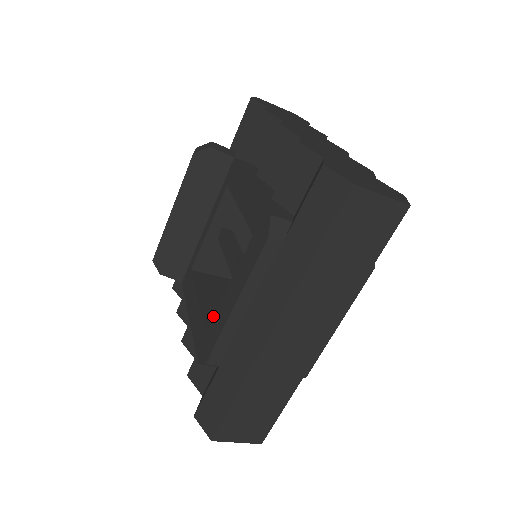
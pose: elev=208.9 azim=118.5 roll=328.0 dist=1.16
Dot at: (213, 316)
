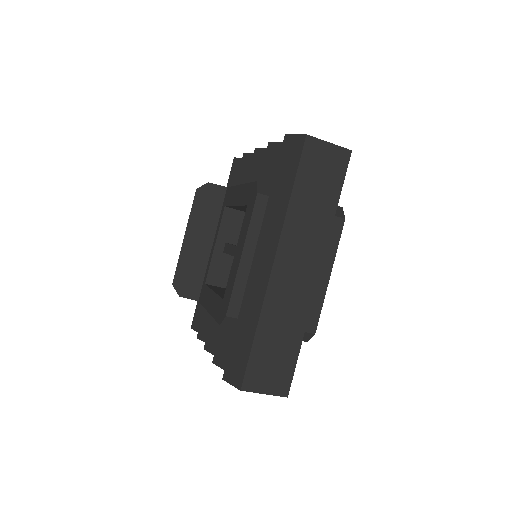
Dot at: occluded
